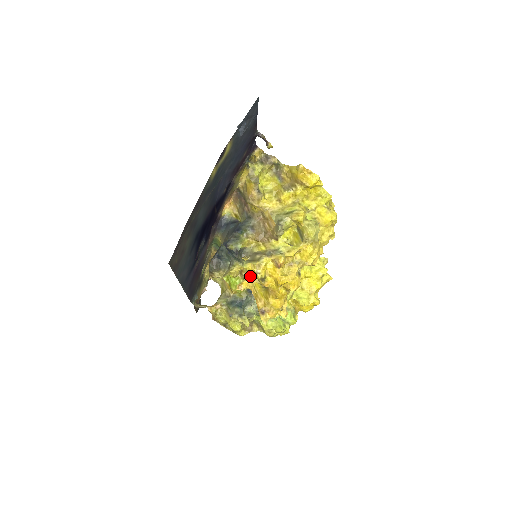
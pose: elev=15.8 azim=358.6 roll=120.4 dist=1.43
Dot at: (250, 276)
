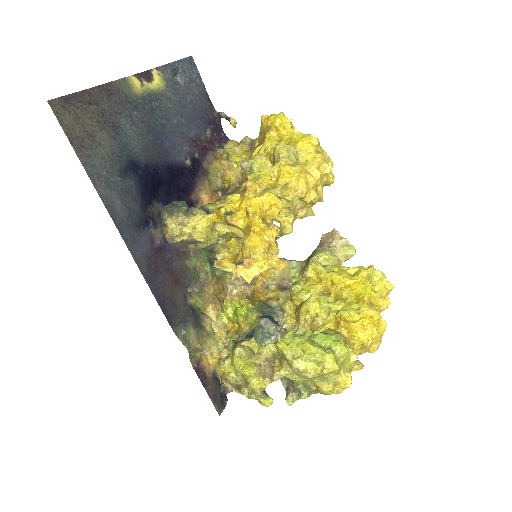
Dot at: occluded
